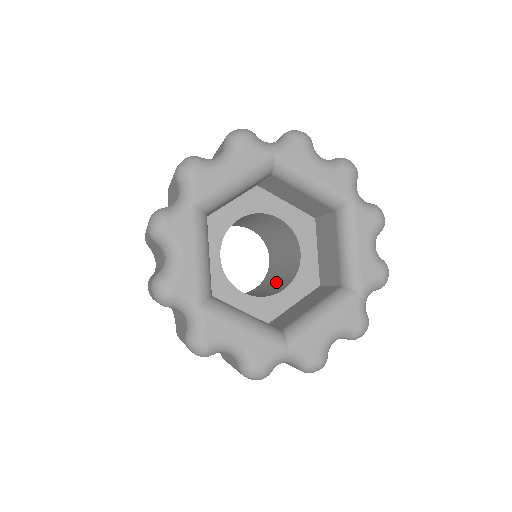
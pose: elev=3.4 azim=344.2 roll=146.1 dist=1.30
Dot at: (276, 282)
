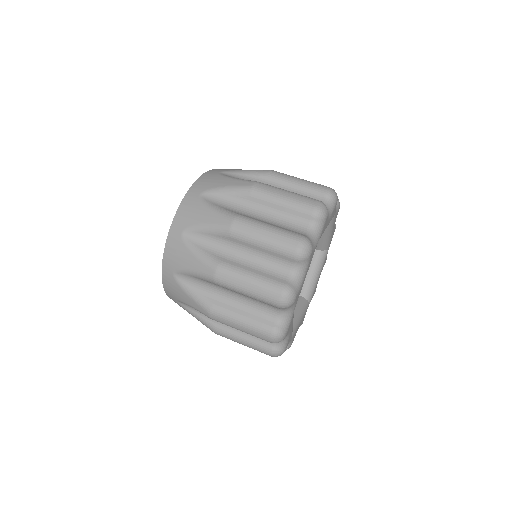
Dot at: occluded
